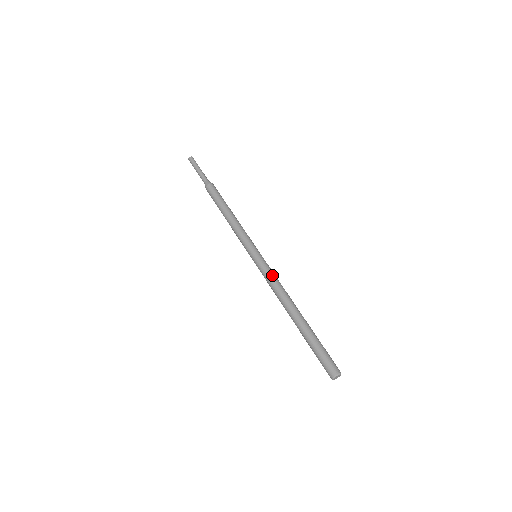
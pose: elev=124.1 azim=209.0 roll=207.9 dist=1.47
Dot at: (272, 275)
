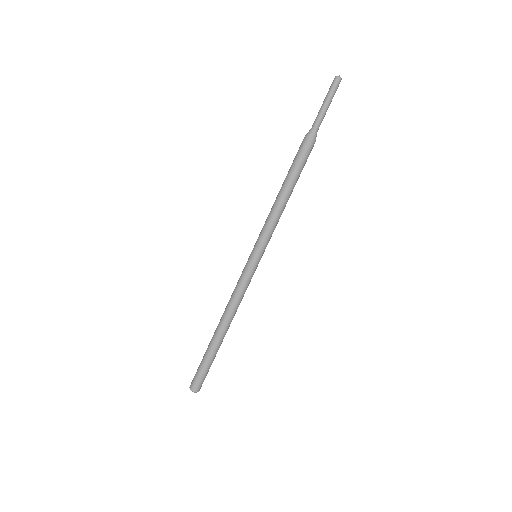
Dot at: (244, 289)
